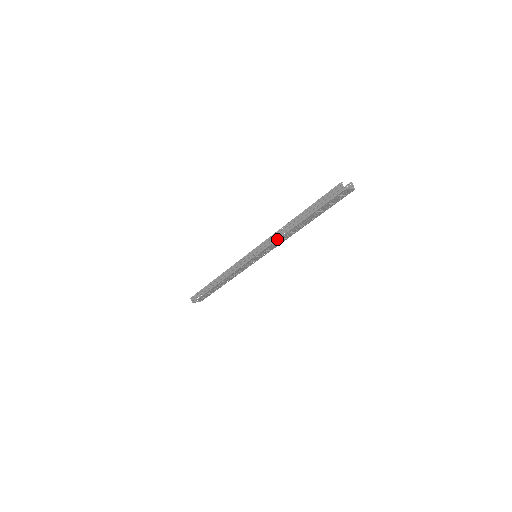
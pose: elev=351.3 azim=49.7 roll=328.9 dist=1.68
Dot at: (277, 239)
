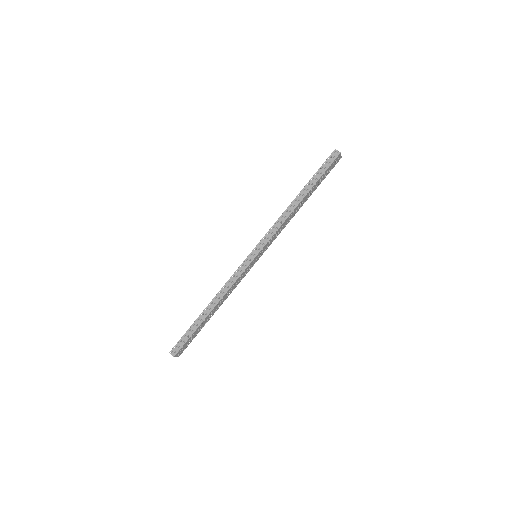
Dot at: (283, 222)
